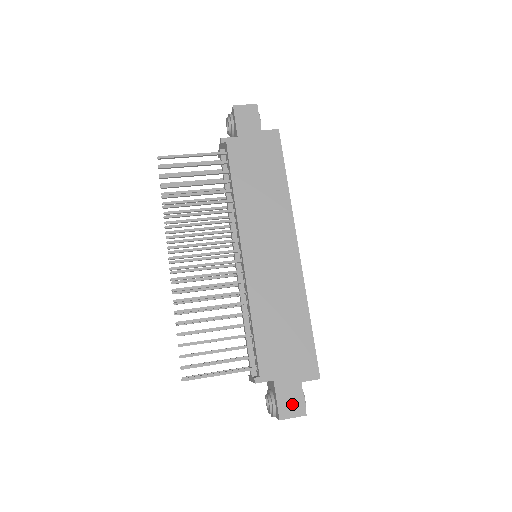
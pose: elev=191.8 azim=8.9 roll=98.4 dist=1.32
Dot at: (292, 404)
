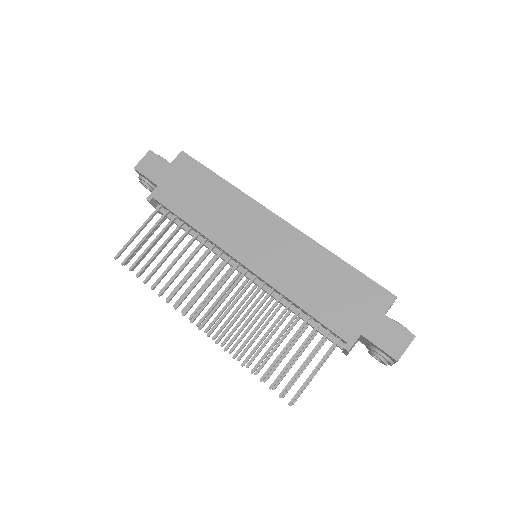
Dot at: (395, 339)
